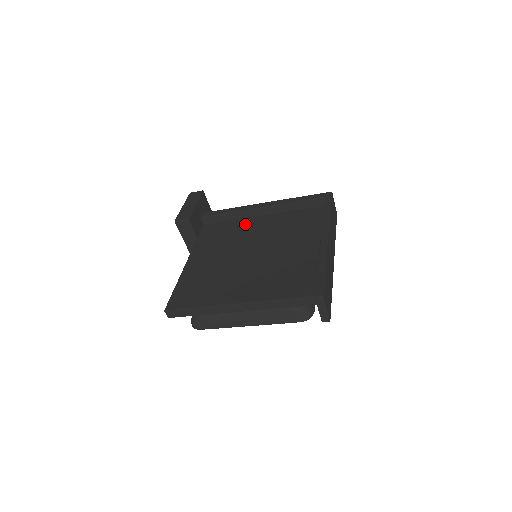
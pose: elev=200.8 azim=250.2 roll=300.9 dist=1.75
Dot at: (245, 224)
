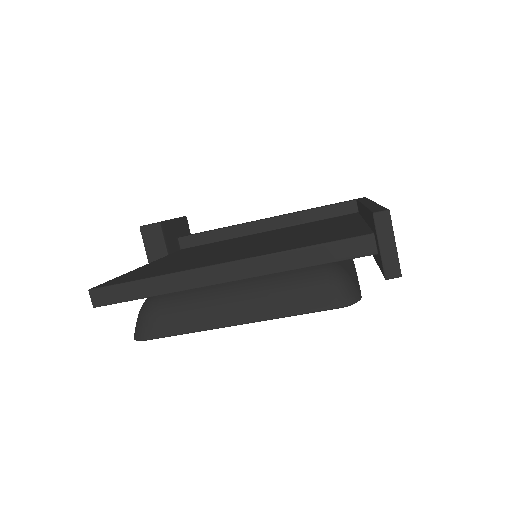
Dot at: (241, 238)
